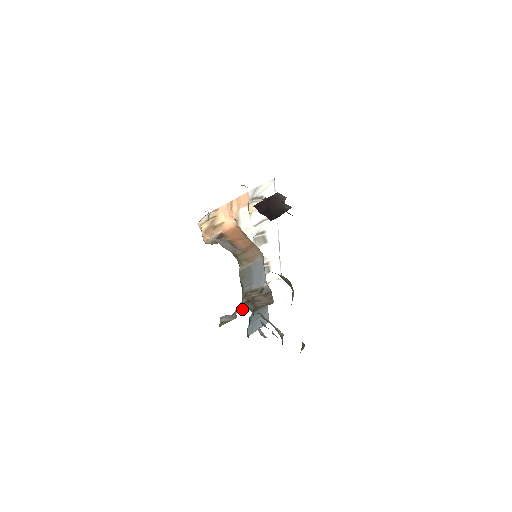
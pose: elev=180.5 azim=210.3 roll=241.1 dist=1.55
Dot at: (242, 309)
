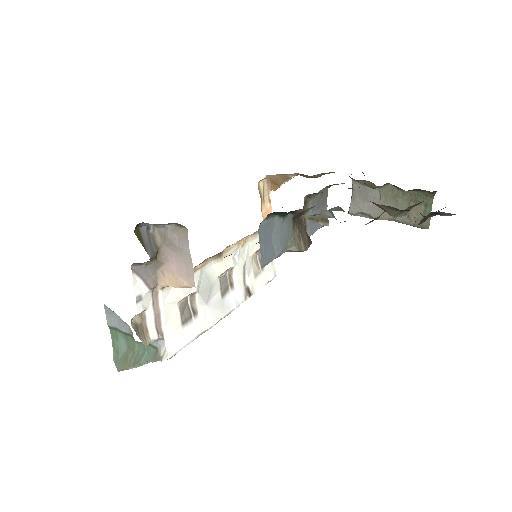
Dot at: (134, 285)
